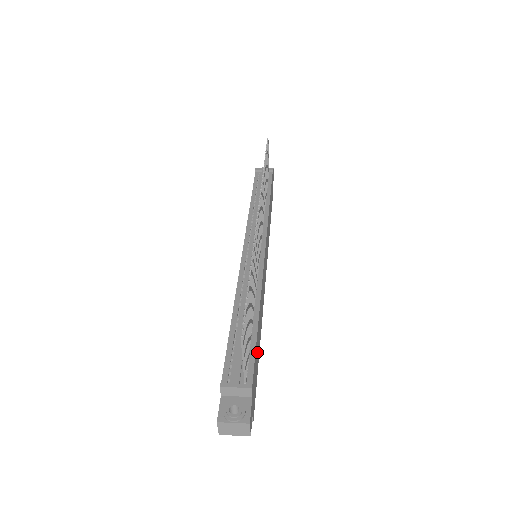
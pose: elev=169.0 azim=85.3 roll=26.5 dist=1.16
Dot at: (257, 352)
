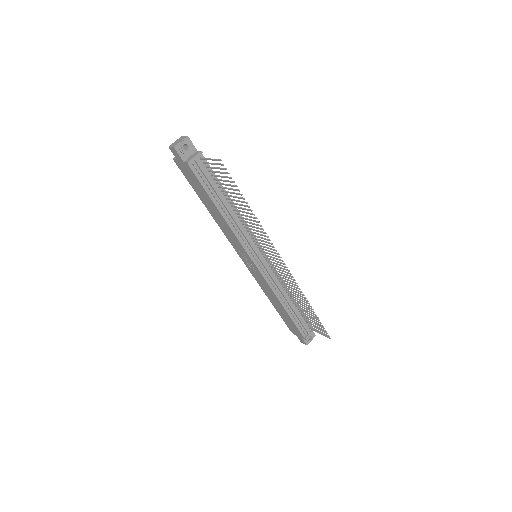
Dot at: occluded
